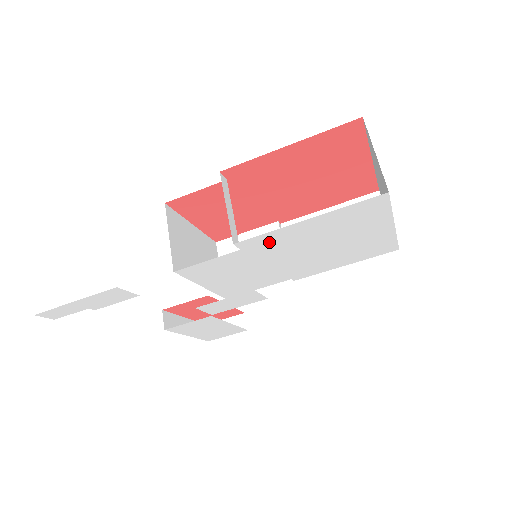
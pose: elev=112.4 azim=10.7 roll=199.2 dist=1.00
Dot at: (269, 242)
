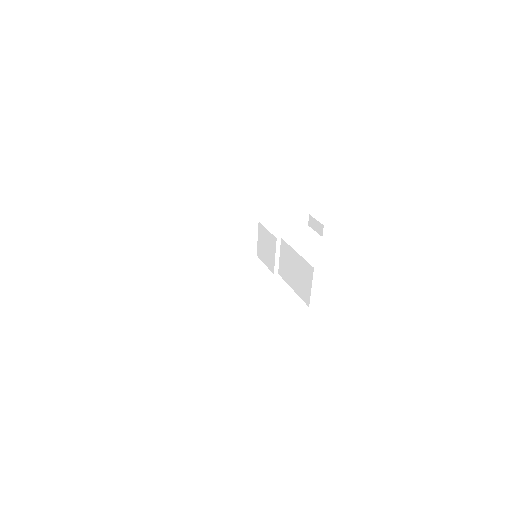
Dot at: occluded
